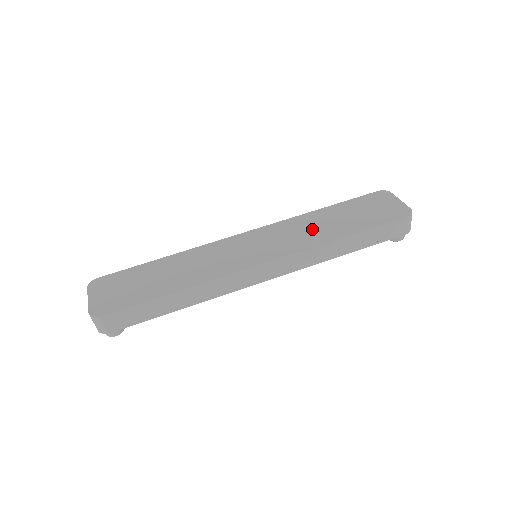
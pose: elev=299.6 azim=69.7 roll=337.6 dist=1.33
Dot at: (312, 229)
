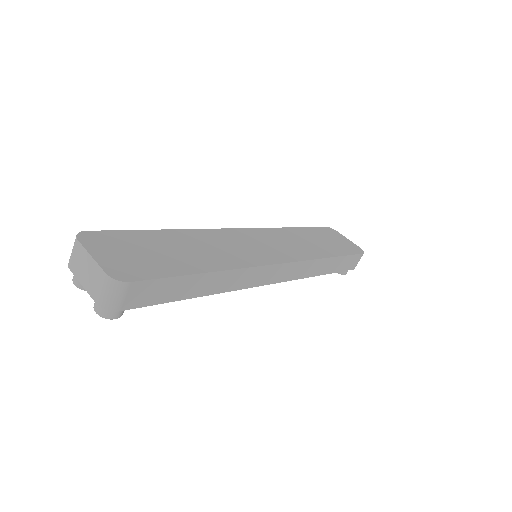
Dot at: (301, 243)
